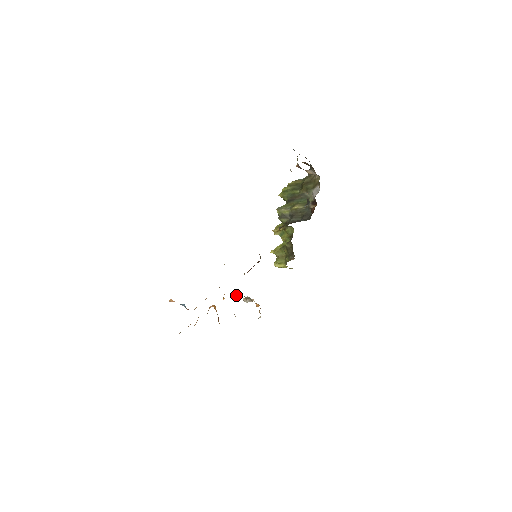
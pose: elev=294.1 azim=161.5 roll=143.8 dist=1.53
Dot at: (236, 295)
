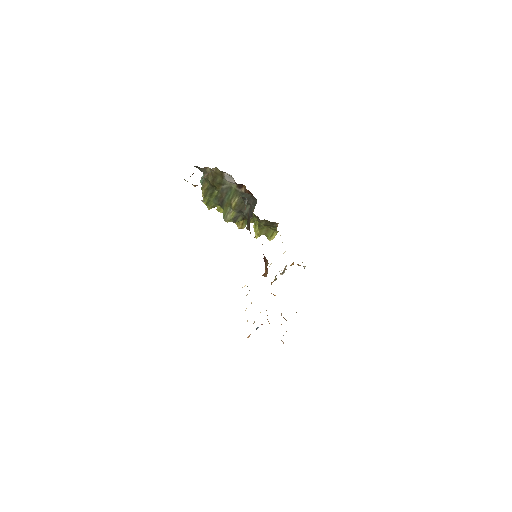
Dot at: occluded
